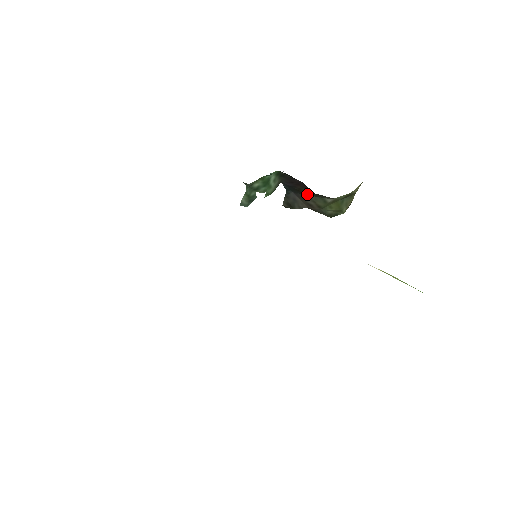
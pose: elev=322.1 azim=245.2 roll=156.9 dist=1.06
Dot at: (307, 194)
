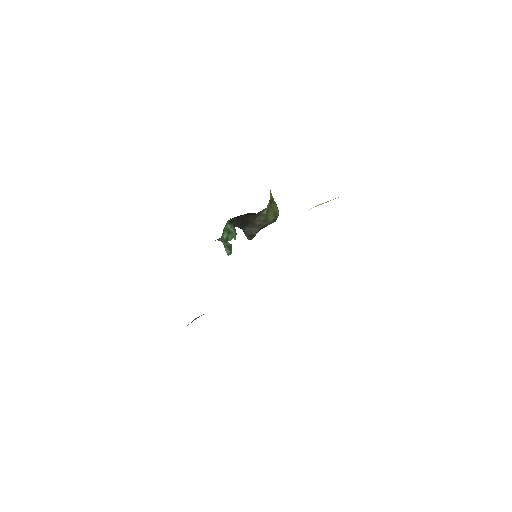
Dot at: (252, 220)
